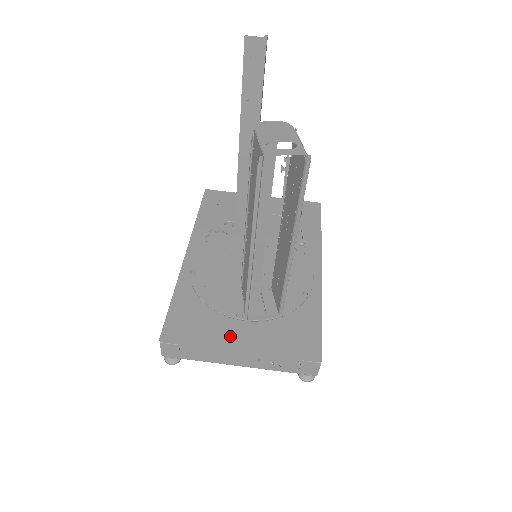
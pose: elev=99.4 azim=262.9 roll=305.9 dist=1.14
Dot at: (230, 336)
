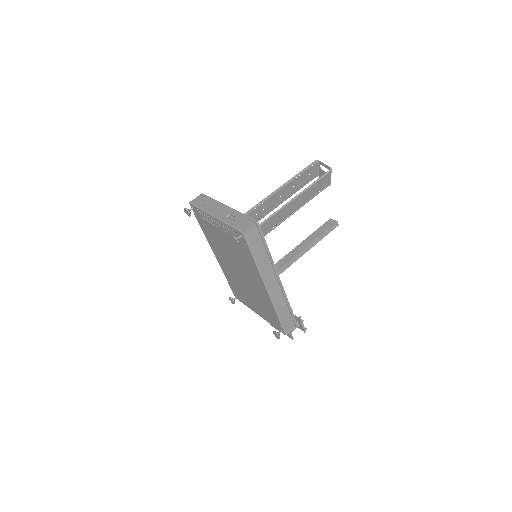
Dot at: occluded
